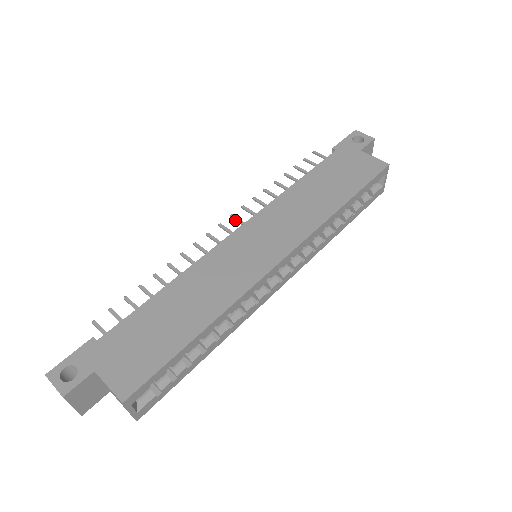
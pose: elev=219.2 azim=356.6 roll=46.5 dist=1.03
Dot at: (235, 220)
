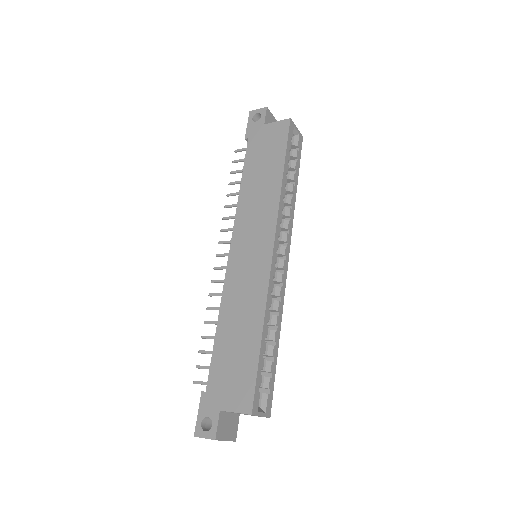
Dot at: occluded
